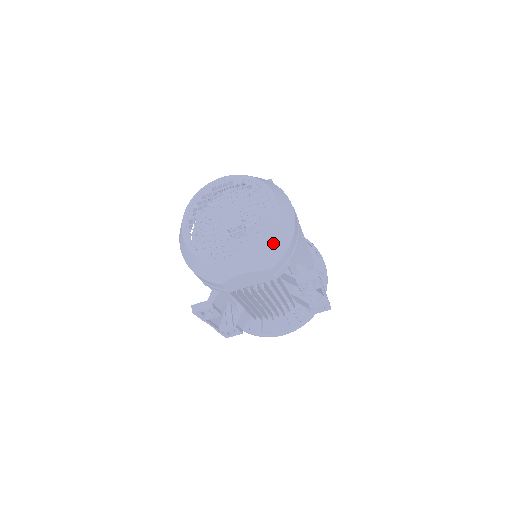
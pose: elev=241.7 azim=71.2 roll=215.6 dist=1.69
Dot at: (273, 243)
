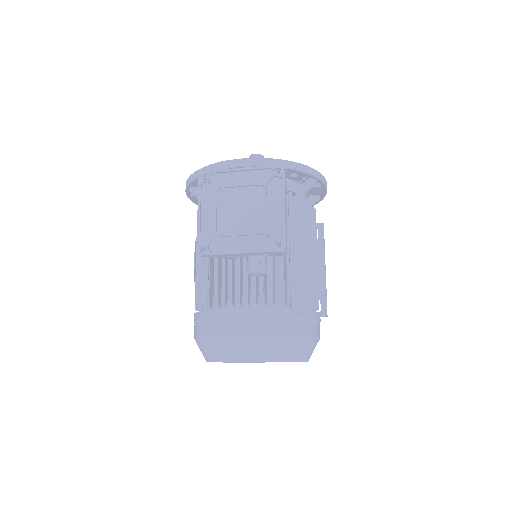
Dot at: occluded
